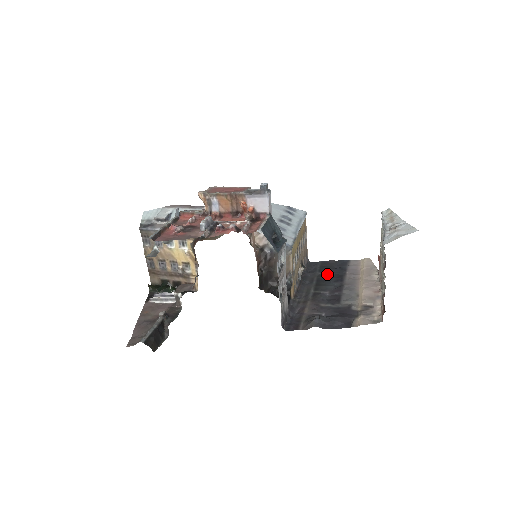
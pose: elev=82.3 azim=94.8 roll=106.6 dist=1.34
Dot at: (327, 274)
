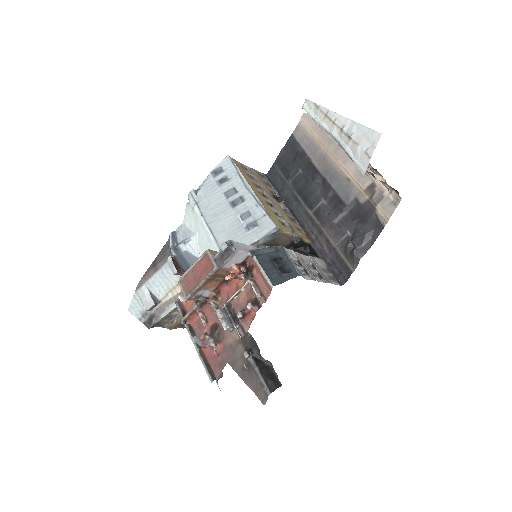
Dot at: (297, 176)
